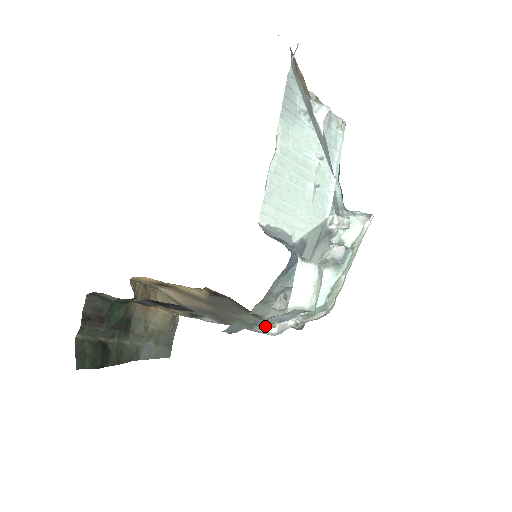
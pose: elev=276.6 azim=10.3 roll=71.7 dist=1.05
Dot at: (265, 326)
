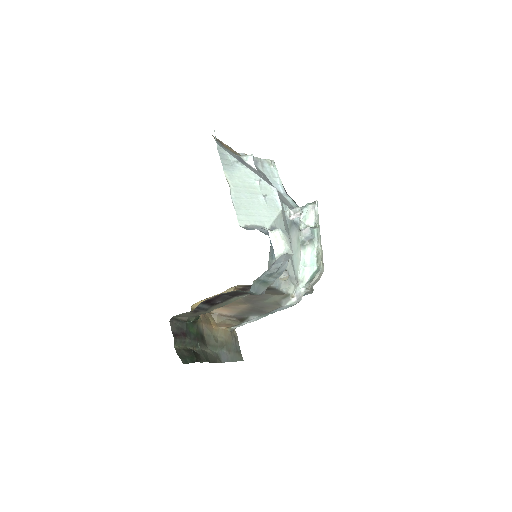
Dot at: (287, 299)
